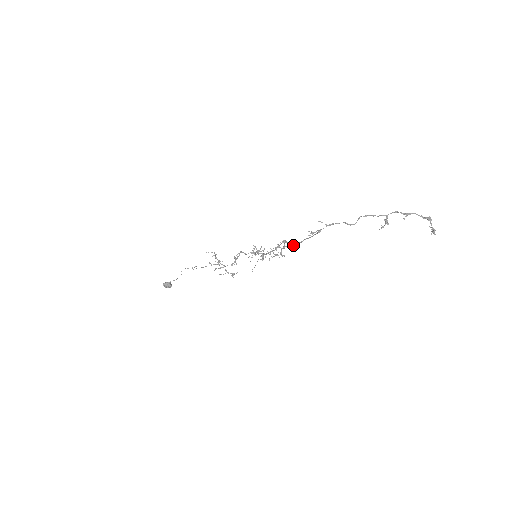
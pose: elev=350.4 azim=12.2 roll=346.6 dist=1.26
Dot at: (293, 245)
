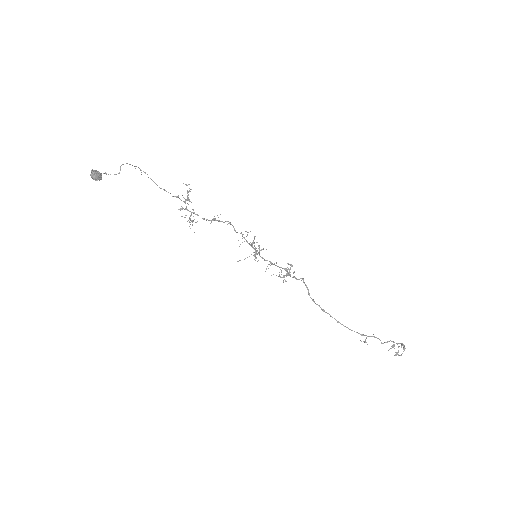
Dot at: occluded
